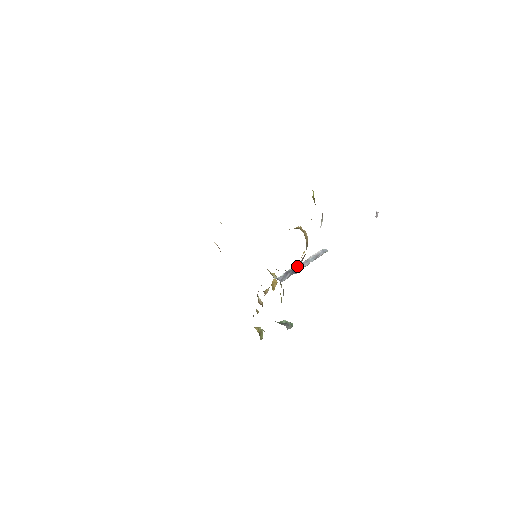
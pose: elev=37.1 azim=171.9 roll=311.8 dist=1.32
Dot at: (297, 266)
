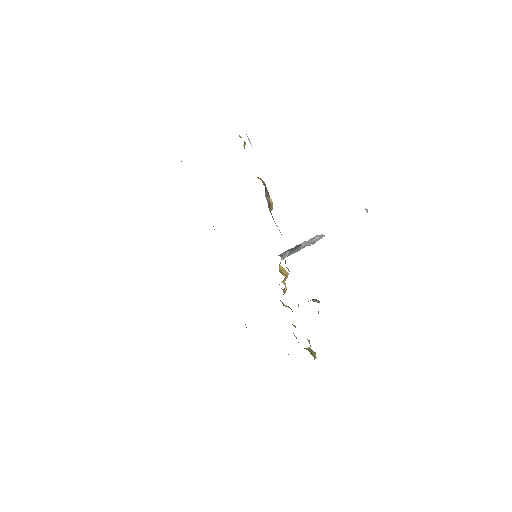
Dot at: (295, 247)
